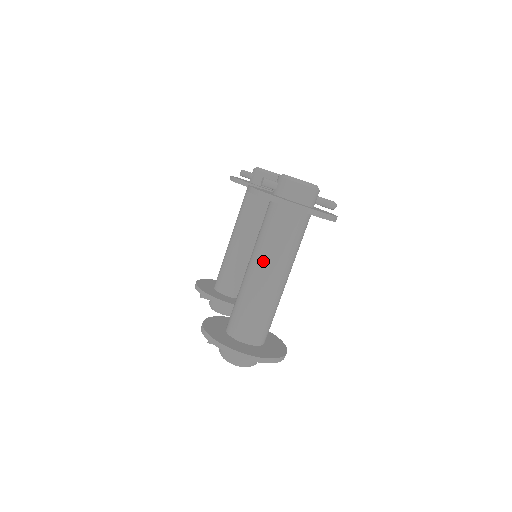
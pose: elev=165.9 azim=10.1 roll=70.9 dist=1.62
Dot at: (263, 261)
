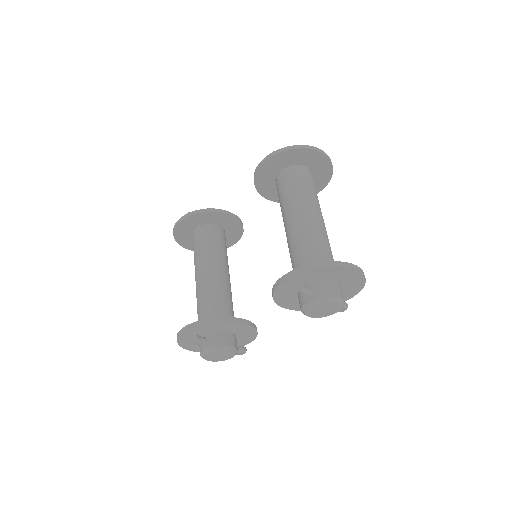
Dot at: (308, 205)
